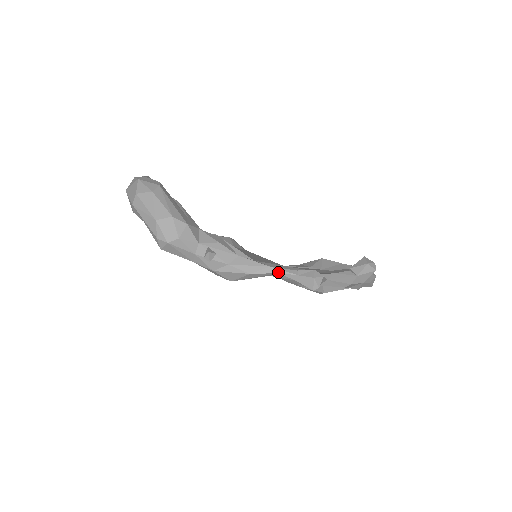
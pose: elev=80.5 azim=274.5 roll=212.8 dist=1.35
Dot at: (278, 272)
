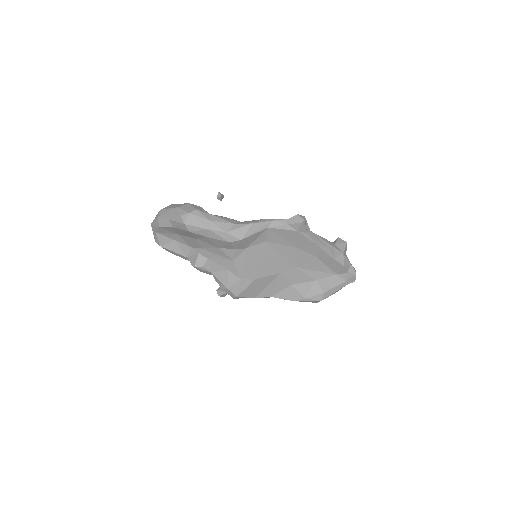
Dot at: (272, 220)
